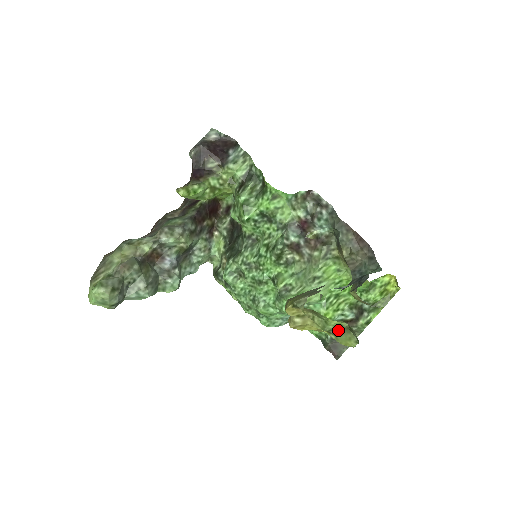
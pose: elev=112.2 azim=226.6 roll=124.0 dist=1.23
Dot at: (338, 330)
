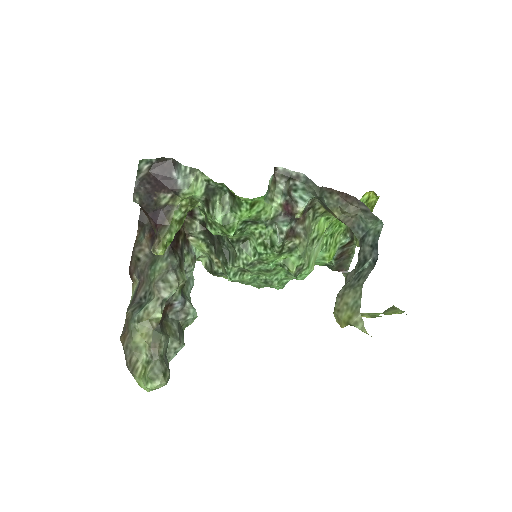
Dot at: (385, 311)
